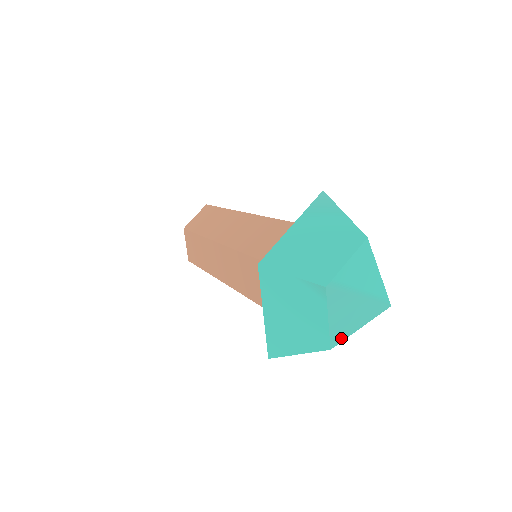
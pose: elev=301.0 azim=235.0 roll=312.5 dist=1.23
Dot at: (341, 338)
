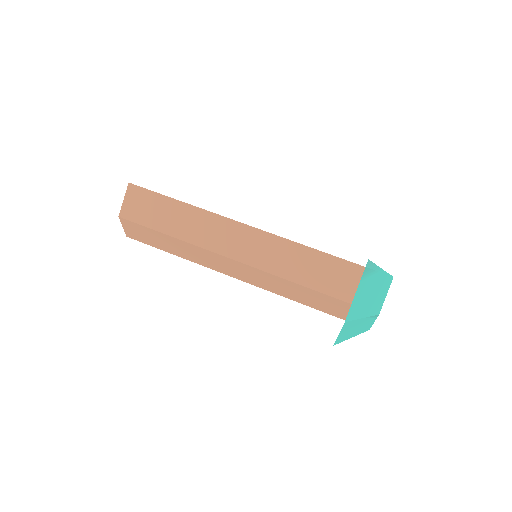
Dot at: occluded
